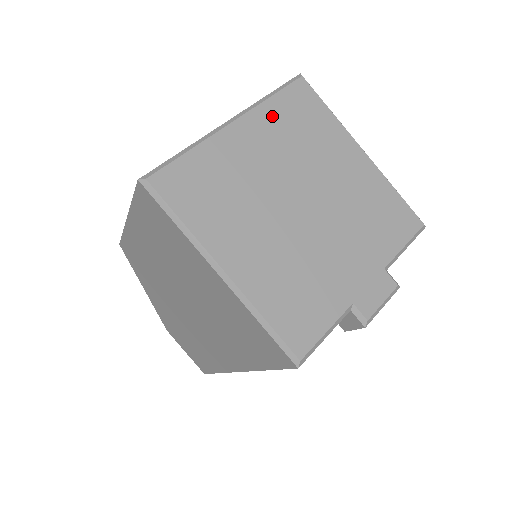
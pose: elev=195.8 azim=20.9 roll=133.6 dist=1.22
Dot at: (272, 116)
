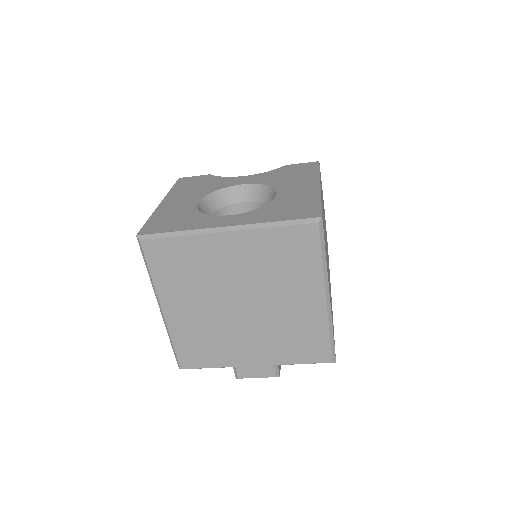
Dot at: (263, 241)
